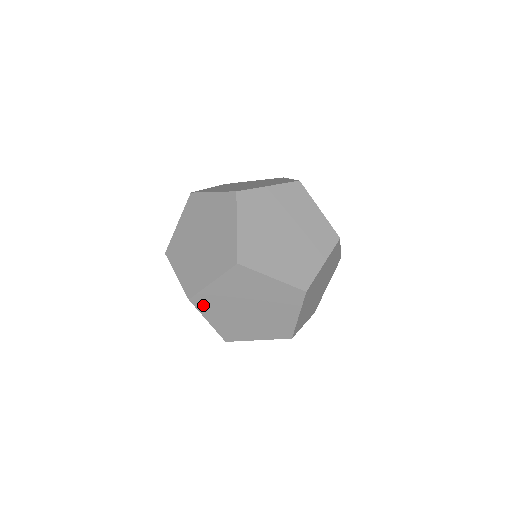
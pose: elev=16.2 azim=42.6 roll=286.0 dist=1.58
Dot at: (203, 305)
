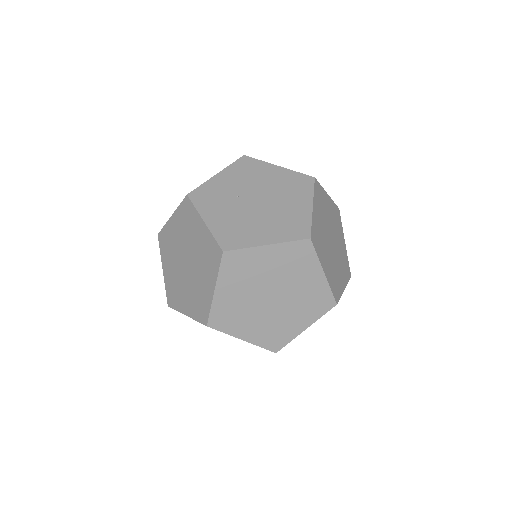
Dot at: occluded
